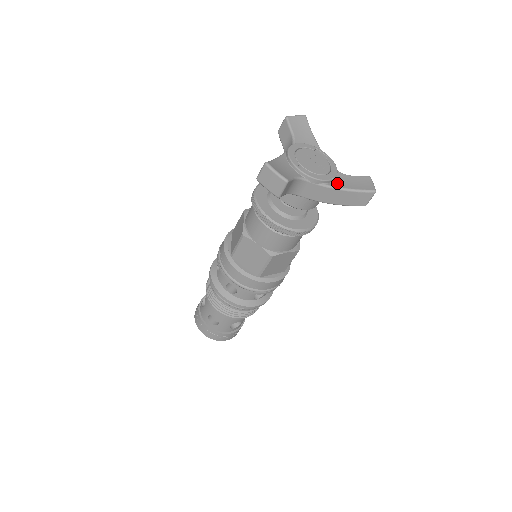
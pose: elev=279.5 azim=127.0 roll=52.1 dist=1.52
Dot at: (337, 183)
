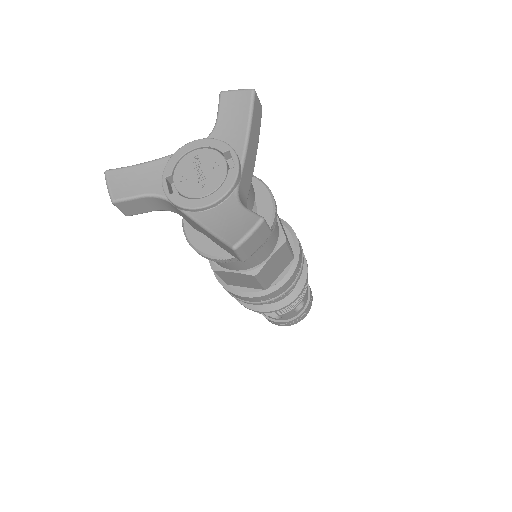
Dot at: (208, 215)
